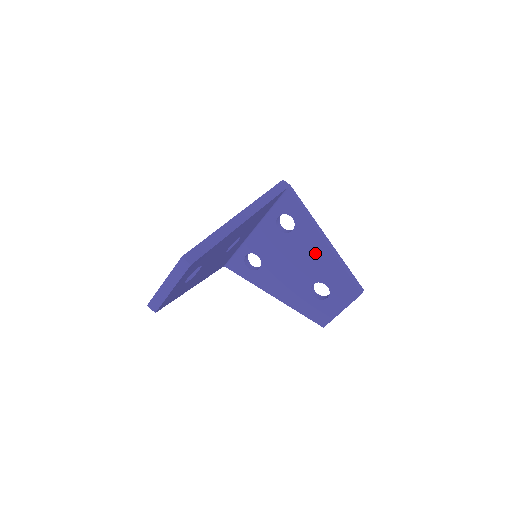
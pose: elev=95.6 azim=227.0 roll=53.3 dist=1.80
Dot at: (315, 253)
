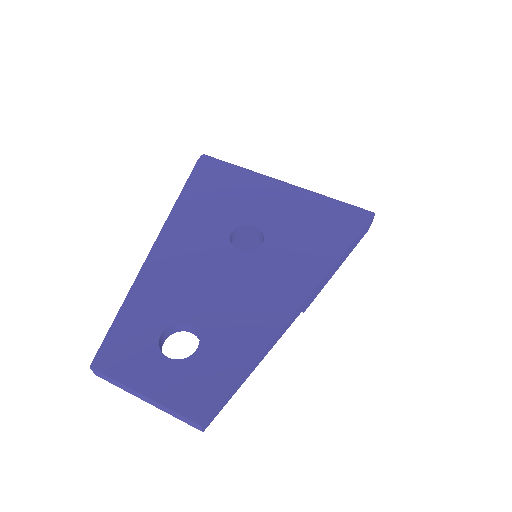
Dot at: occluded
